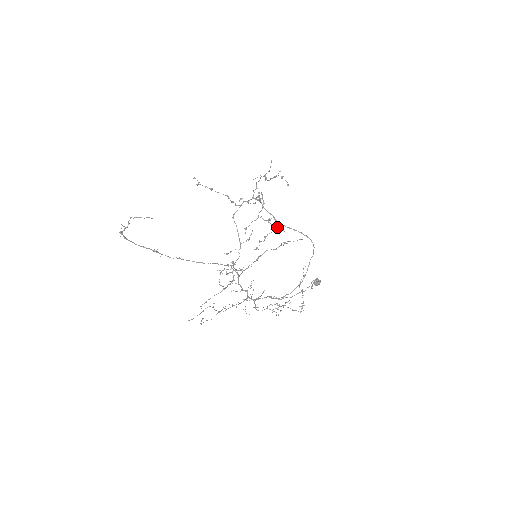
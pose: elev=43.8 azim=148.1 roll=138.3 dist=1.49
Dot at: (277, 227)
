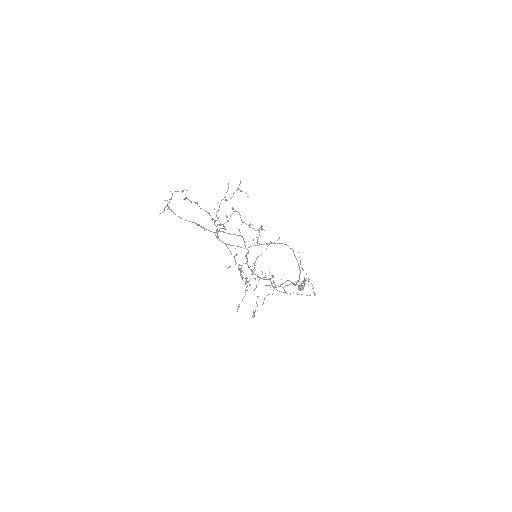
Dot at: (258, 229)
